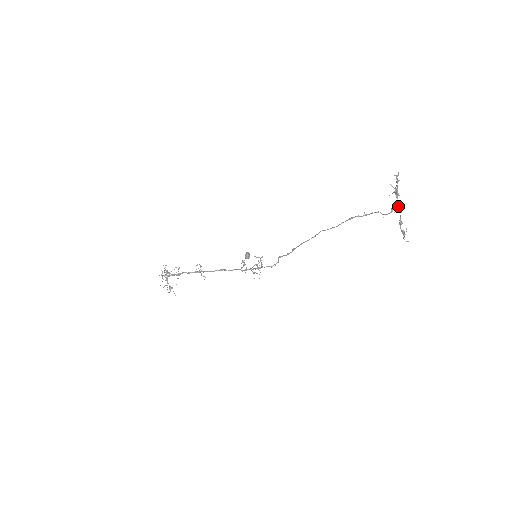
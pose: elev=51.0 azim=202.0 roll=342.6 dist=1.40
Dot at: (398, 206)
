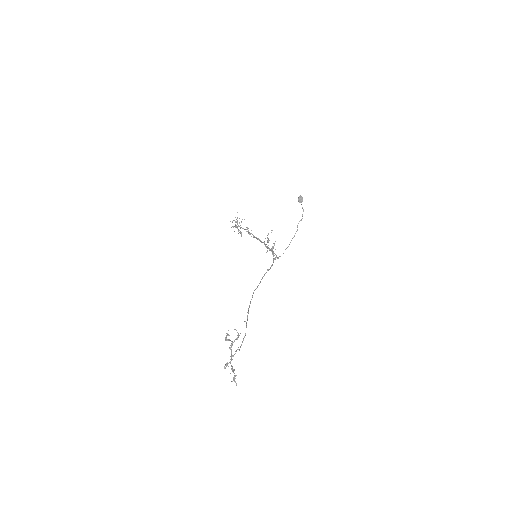
Dot at: occluded
